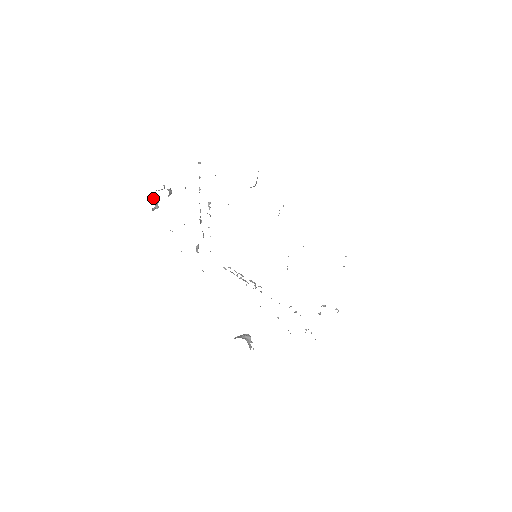
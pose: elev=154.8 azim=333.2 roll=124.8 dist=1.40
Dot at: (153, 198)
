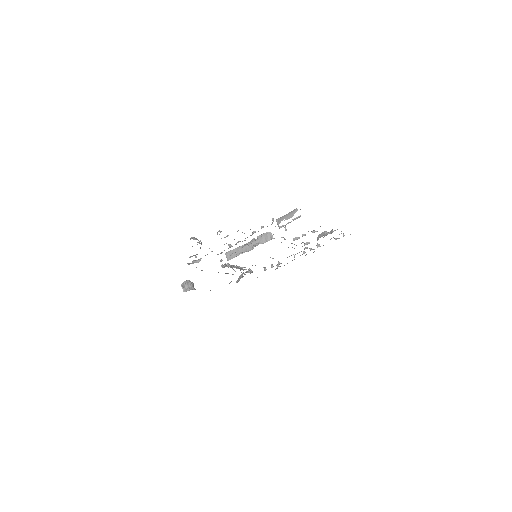
Dot at: (201, 242)
